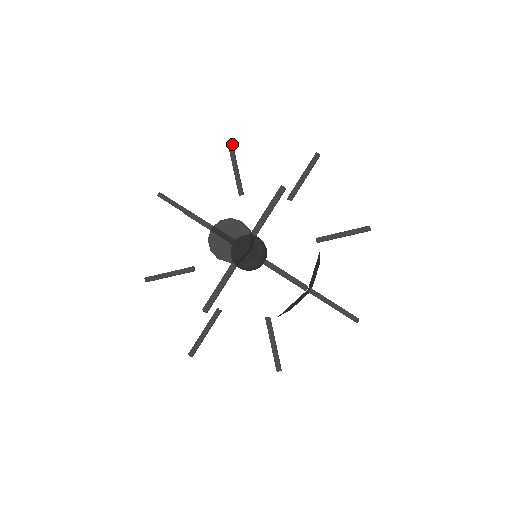
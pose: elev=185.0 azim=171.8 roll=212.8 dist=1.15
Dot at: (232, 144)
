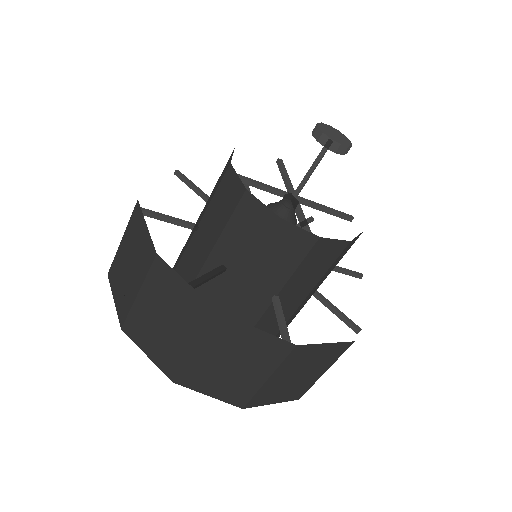
Dot at: occluded
